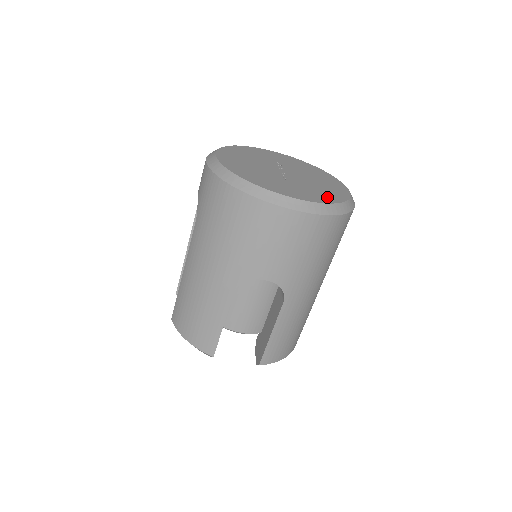
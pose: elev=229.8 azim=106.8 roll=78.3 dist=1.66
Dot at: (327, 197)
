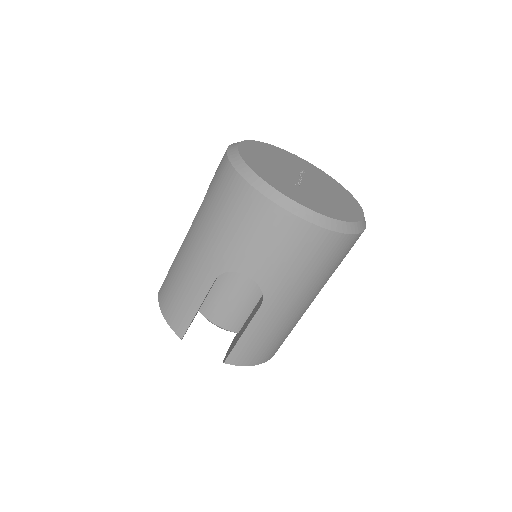
Dot at: (333, 212)
